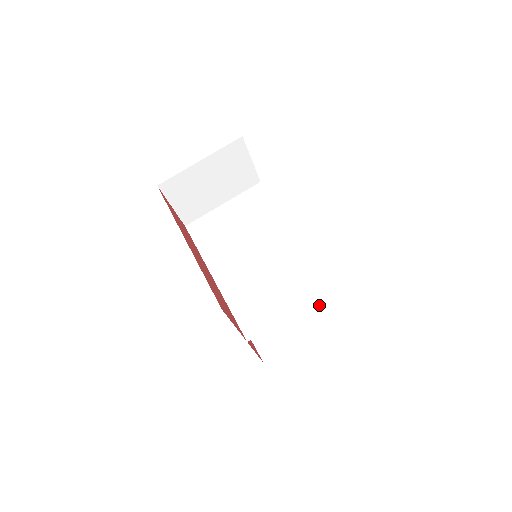
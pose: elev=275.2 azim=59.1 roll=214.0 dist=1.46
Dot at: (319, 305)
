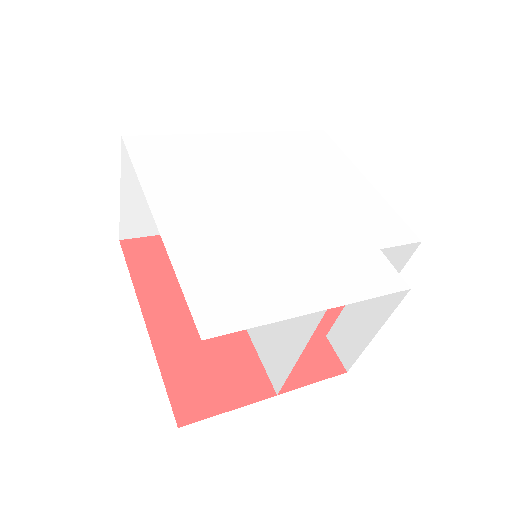
Dot at: occluded
